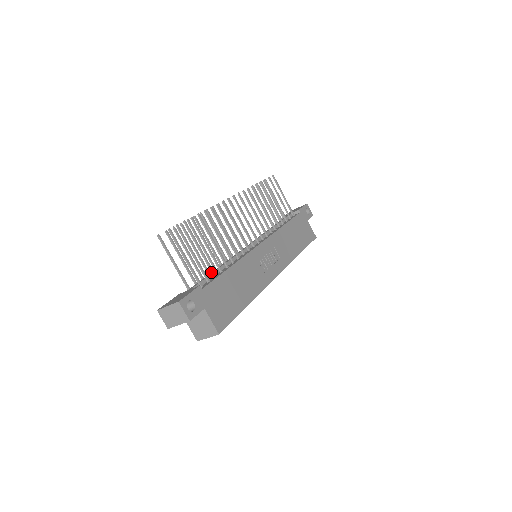
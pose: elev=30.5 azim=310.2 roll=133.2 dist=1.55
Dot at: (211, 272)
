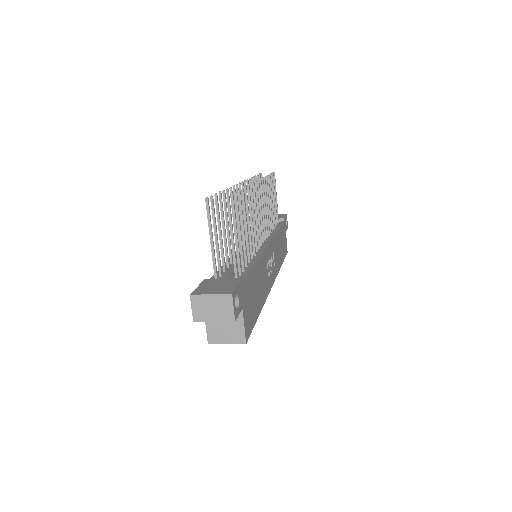
Dot at: (241, 263)
